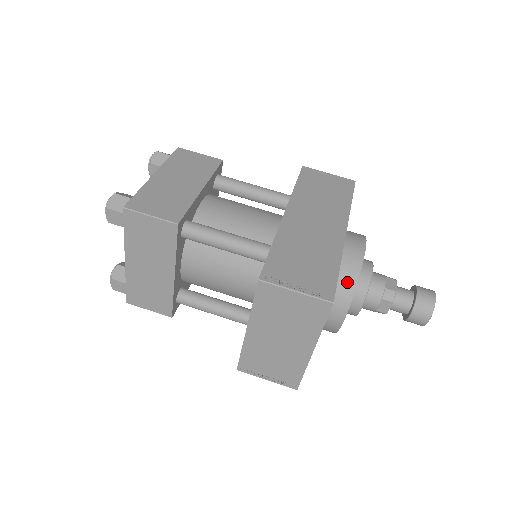
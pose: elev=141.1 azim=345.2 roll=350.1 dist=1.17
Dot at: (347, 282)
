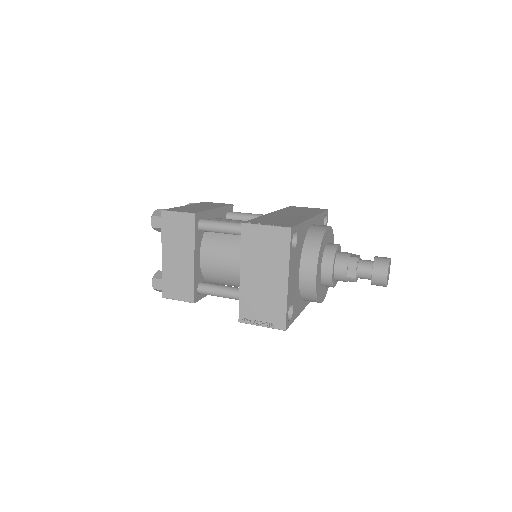
Dot at: (314, 243)
